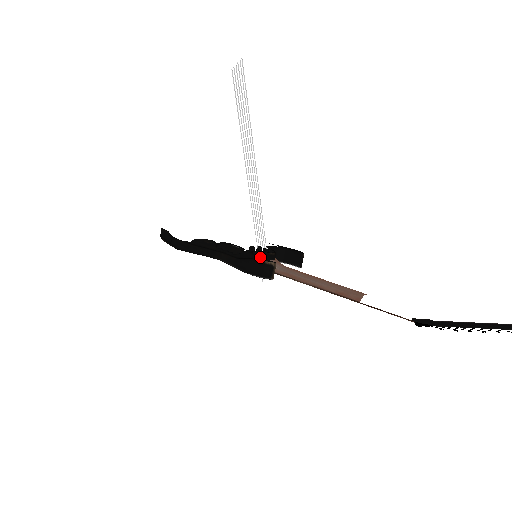
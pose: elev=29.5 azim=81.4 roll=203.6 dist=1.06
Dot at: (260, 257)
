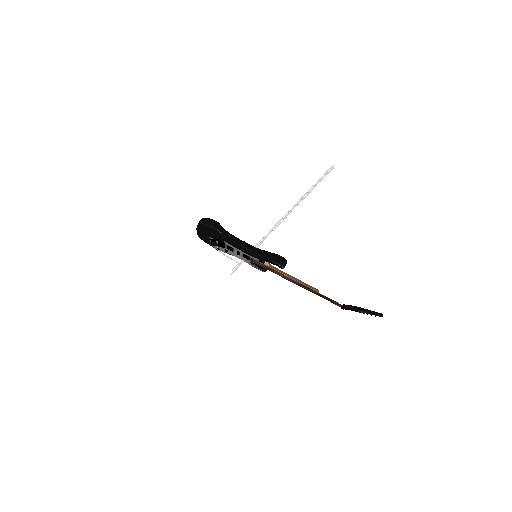
Dot at: occluded
